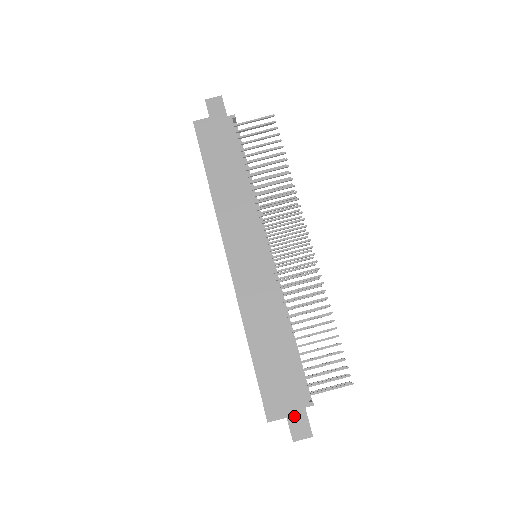
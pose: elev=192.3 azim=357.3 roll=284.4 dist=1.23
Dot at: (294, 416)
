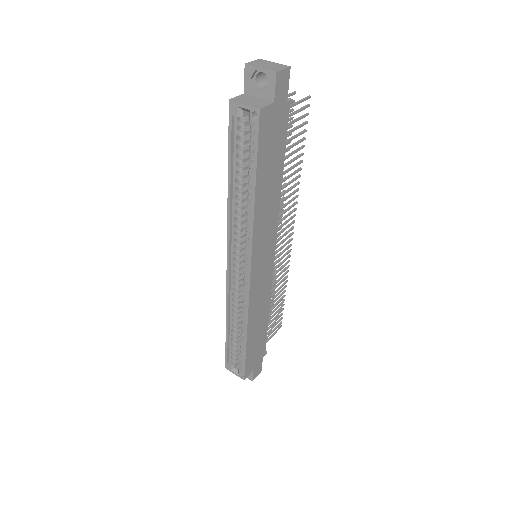
Dot at: (257, 367)
